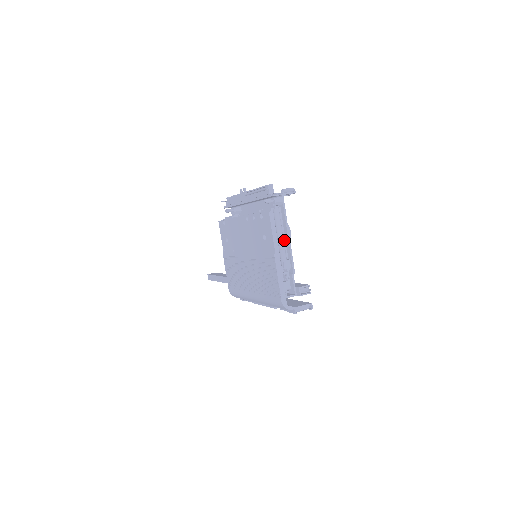
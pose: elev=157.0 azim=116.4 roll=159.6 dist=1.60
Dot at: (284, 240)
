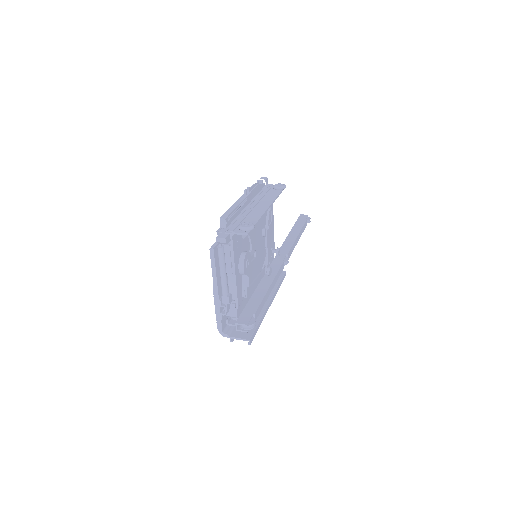
Dot at: occluded
